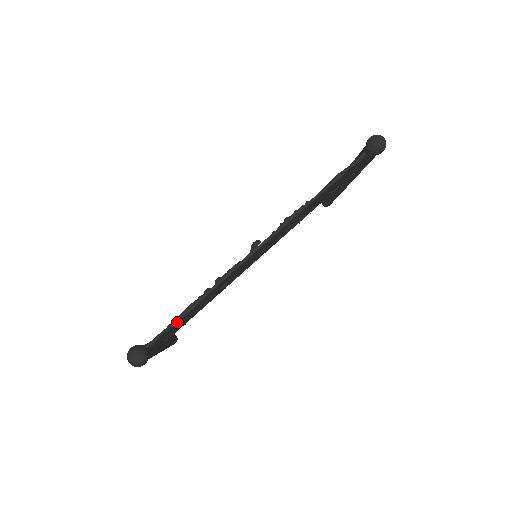
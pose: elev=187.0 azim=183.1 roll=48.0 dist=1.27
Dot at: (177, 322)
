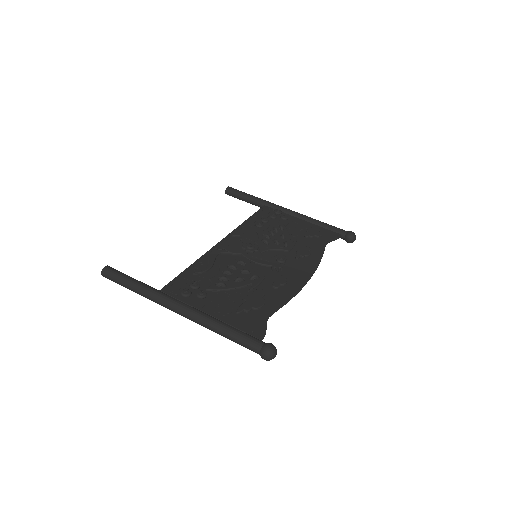
Dot at: (266, 320)
